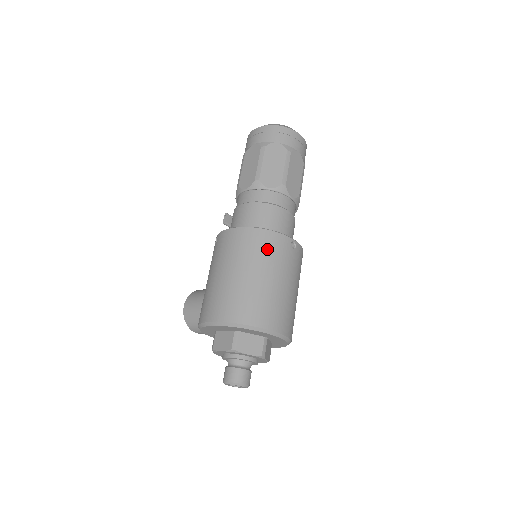
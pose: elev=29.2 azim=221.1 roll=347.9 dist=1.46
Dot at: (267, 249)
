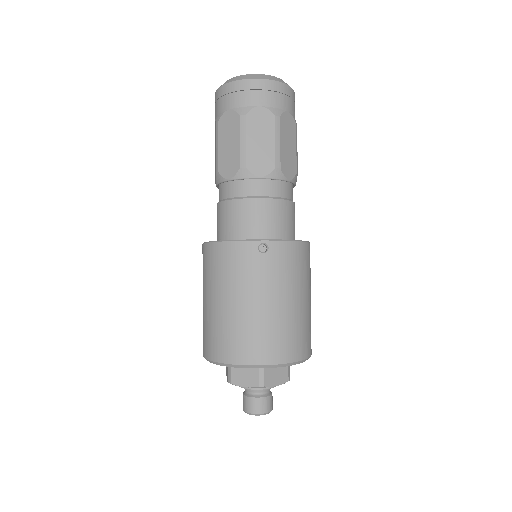
Dot at: (227, 267)
